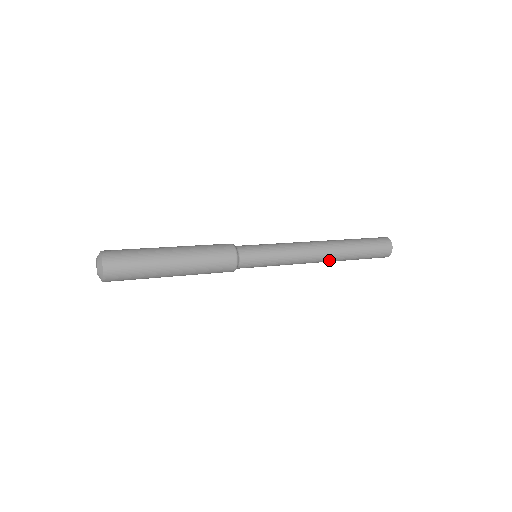
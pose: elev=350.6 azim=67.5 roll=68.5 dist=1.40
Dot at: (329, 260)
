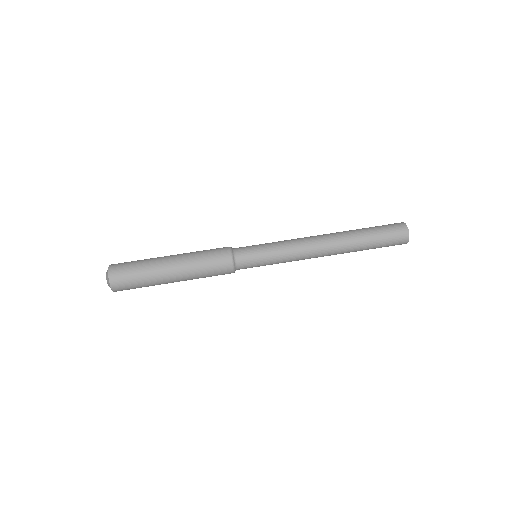
Dot at: (334, 254)
